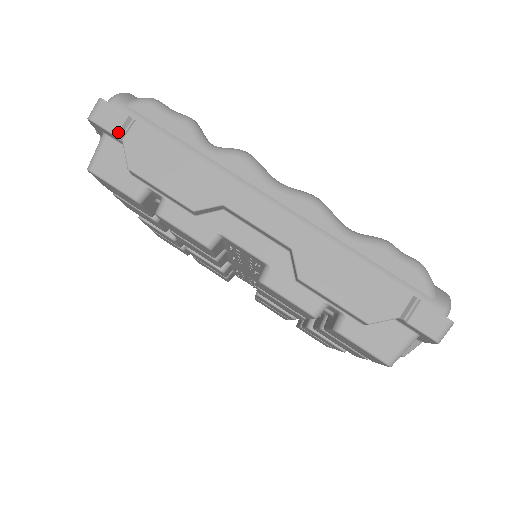
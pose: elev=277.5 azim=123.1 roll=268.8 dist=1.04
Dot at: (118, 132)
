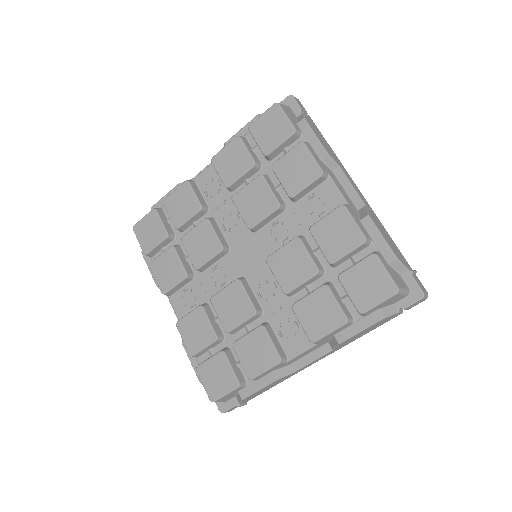
Dot at: (302, 110)
